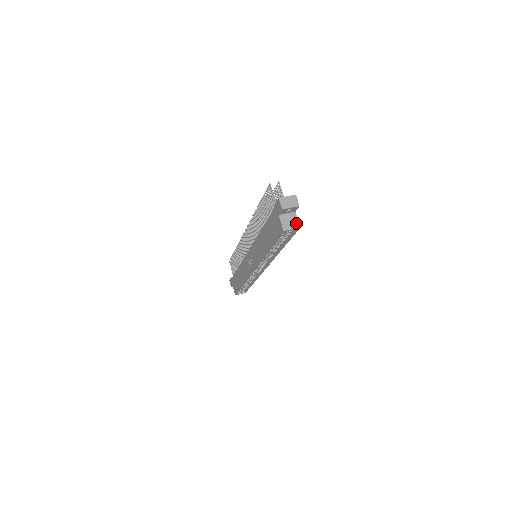
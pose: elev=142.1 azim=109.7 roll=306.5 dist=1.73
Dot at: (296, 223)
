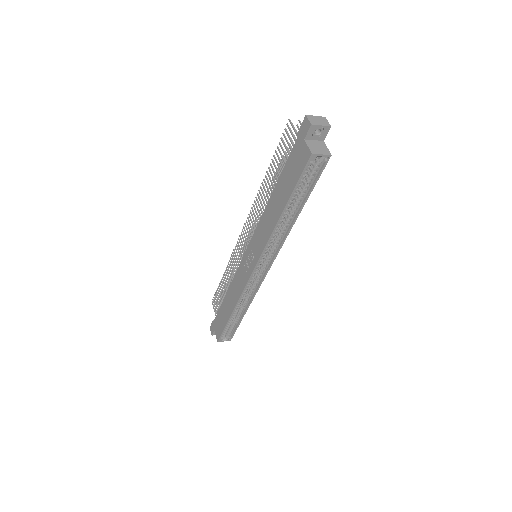
Dot at: (326, 150)
